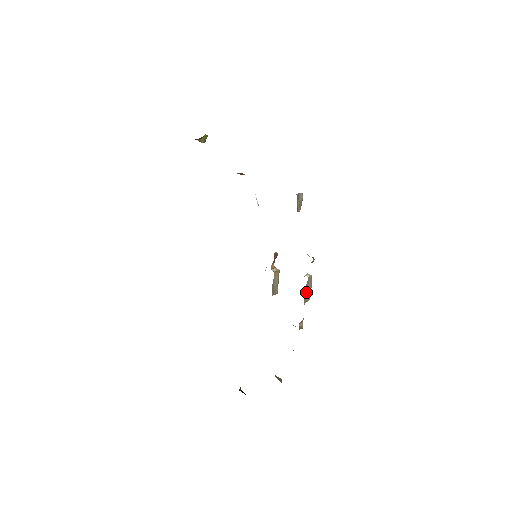
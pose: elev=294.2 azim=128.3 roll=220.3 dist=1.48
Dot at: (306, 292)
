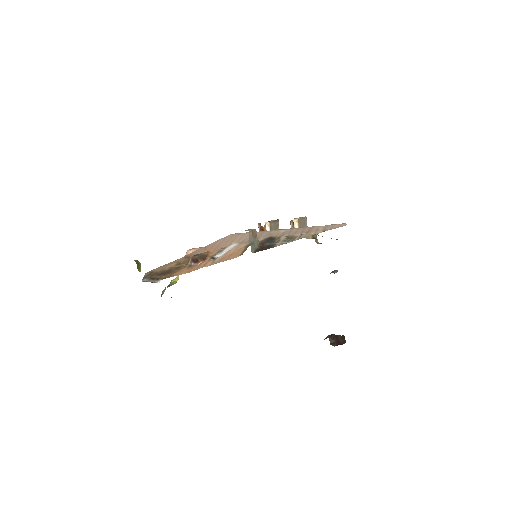
Dot at: occluded
